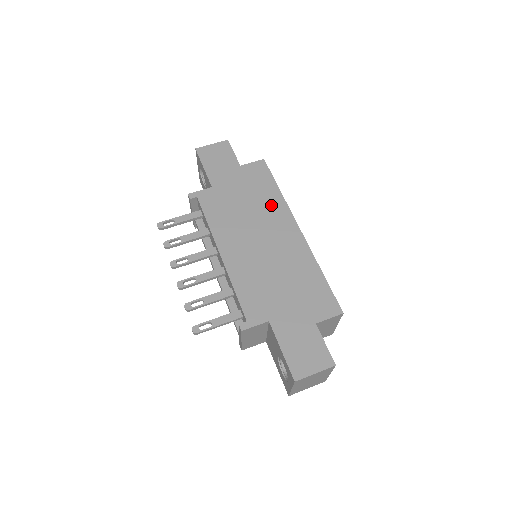
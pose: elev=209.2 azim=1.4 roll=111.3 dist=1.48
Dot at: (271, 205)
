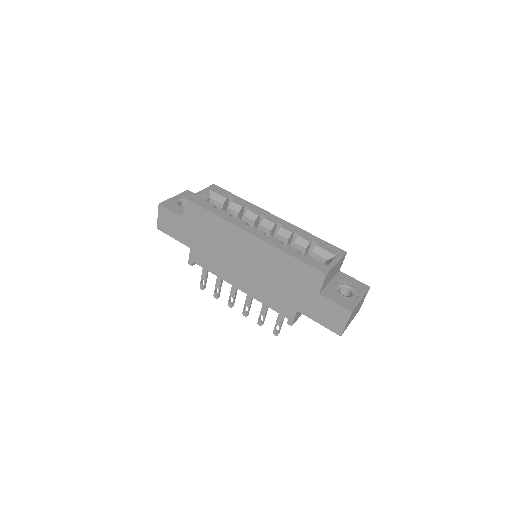
Dot at: (223, 232)
